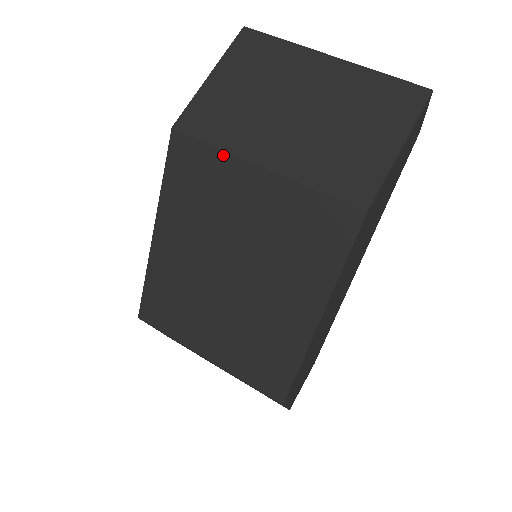
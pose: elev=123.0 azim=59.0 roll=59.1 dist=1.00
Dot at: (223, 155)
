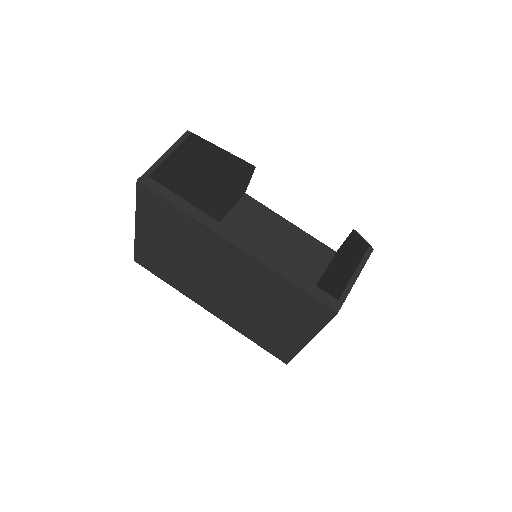
Dot at: (180, 290)
